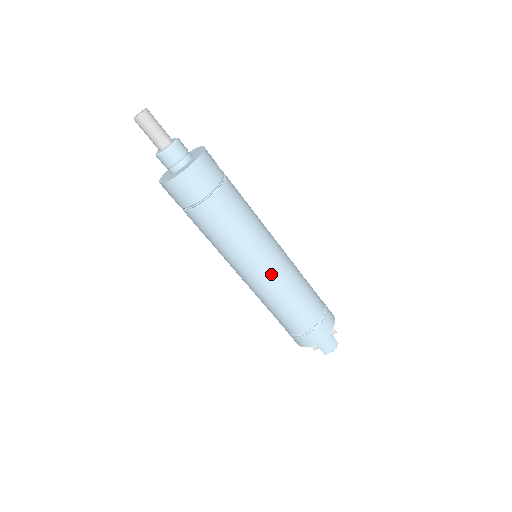
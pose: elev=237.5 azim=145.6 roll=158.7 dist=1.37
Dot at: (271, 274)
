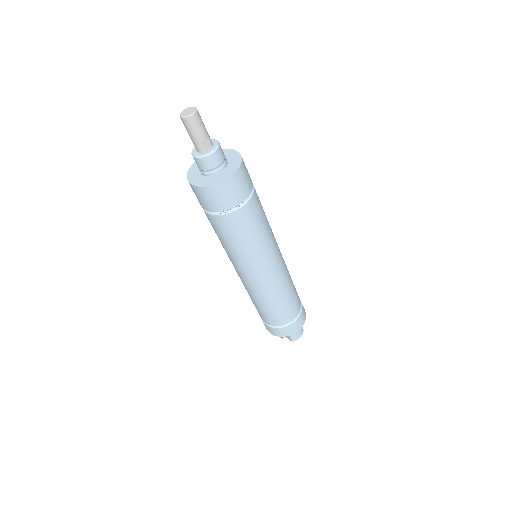
Dot at: (275, 274)
